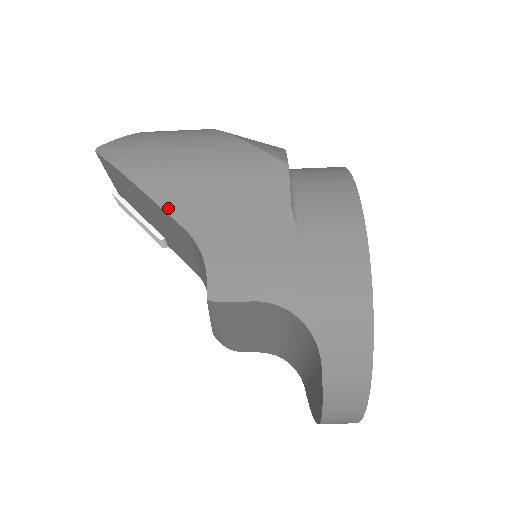
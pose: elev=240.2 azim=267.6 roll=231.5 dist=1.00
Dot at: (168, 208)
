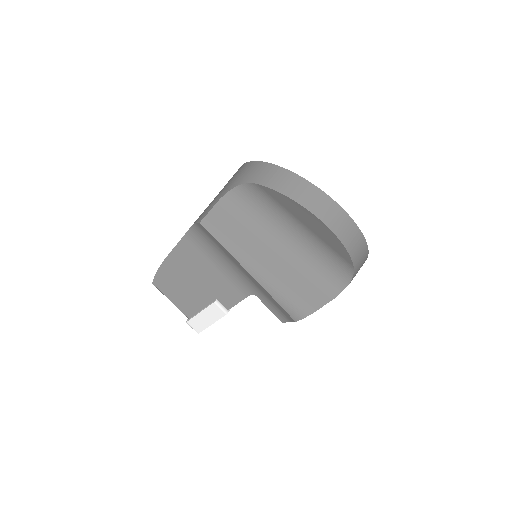
Dot at: (177, 244)
